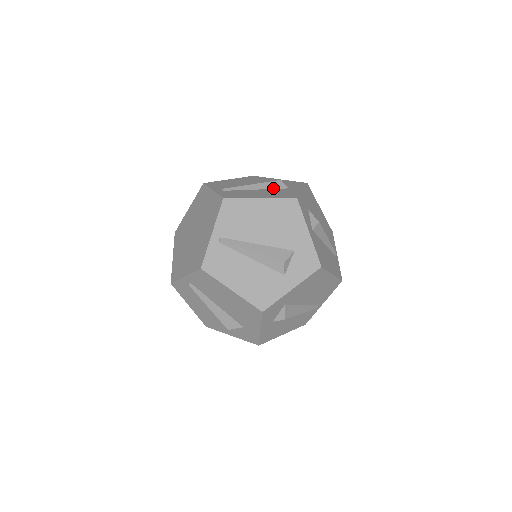
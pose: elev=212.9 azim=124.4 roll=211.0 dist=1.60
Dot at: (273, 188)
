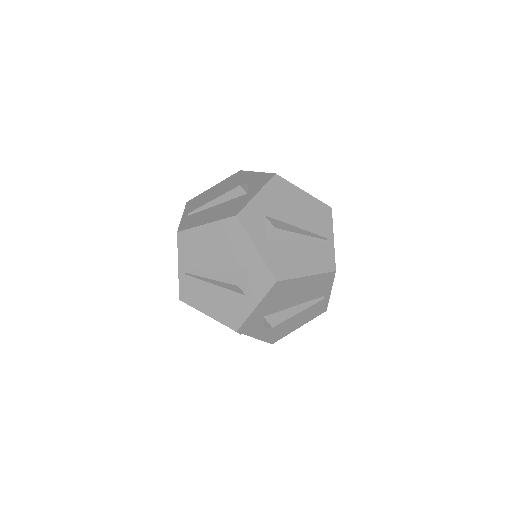
Dot at: occluded
